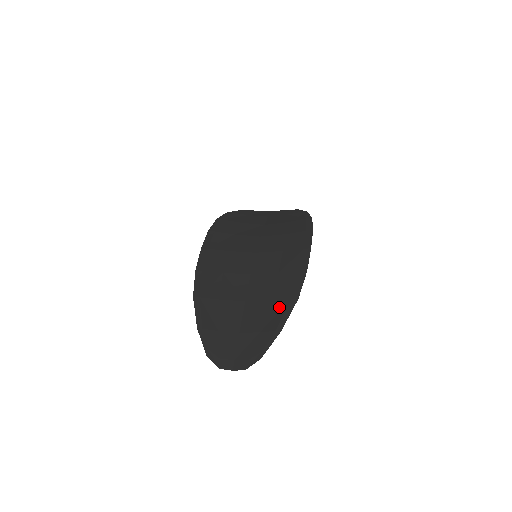
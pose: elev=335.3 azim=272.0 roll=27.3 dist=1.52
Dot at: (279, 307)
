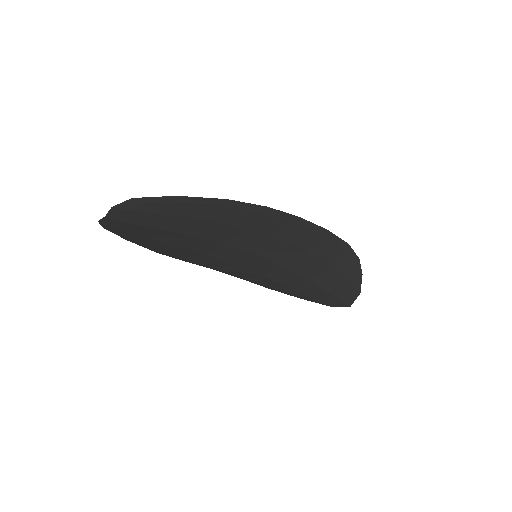
Dot at: (204, 208)
